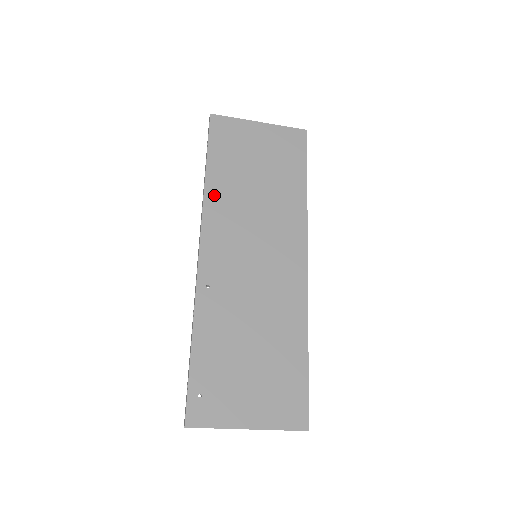
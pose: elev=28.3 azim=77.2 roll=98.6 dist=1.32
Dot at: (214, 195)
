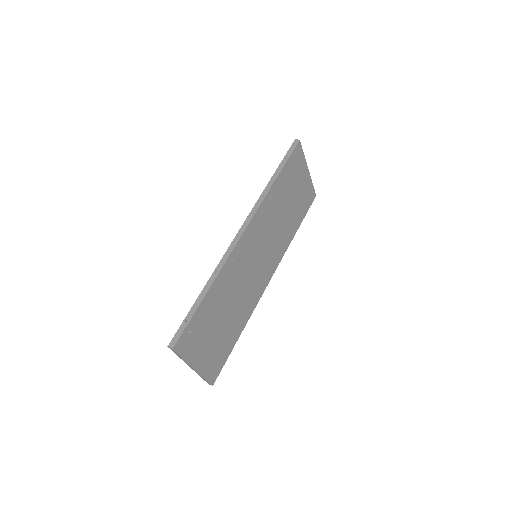
Dot at: (270, 199)
